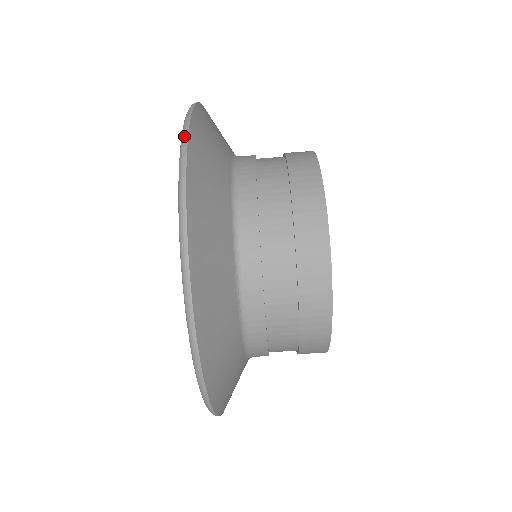
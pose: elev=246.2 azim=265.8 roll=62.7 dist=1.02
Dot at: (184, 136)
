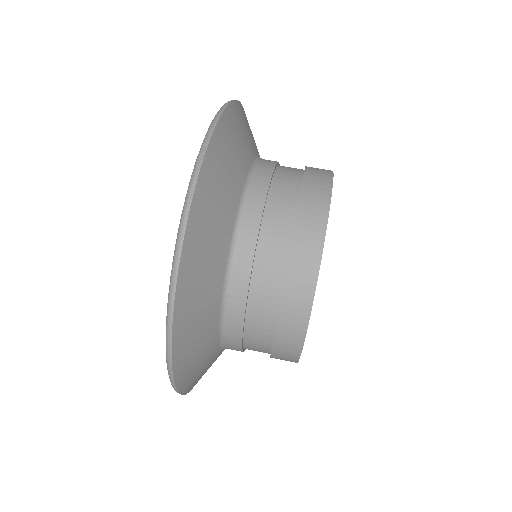
Dot at: (205, 141)
